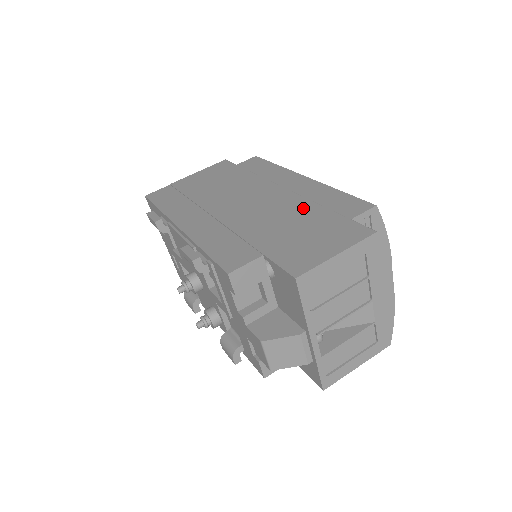
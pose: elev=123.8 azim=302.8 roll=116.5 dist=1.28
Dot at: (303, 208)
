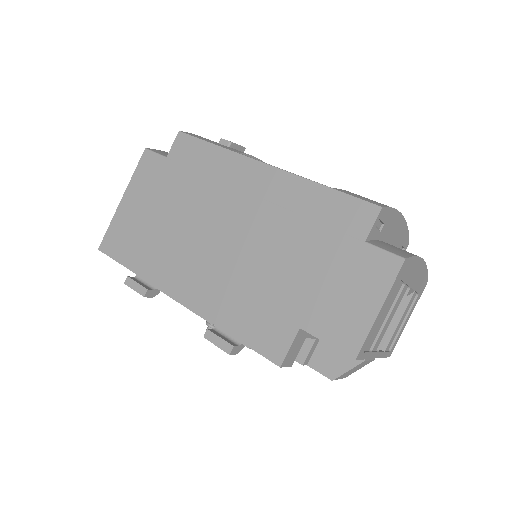
Dot at: (299, 233)
